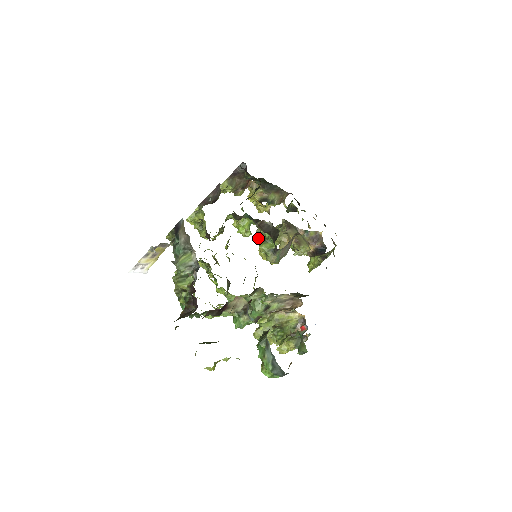
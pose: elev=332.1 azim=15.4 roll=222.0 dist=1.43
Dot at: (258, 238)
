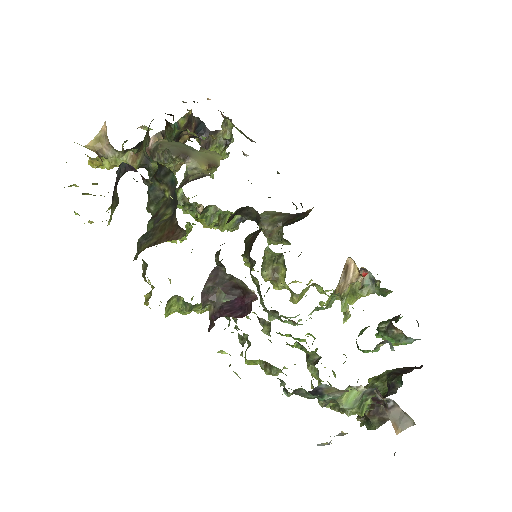
Dot at: (210, 224)
